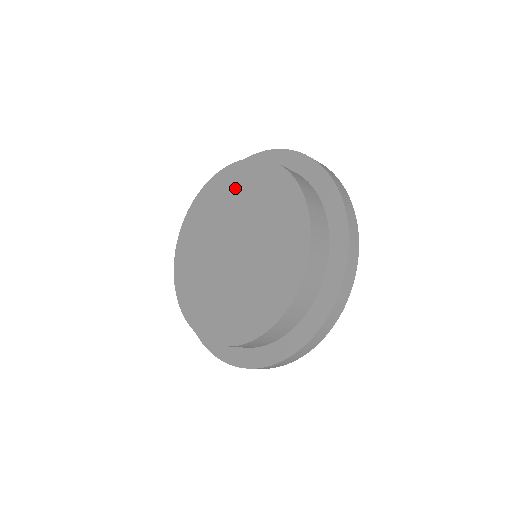
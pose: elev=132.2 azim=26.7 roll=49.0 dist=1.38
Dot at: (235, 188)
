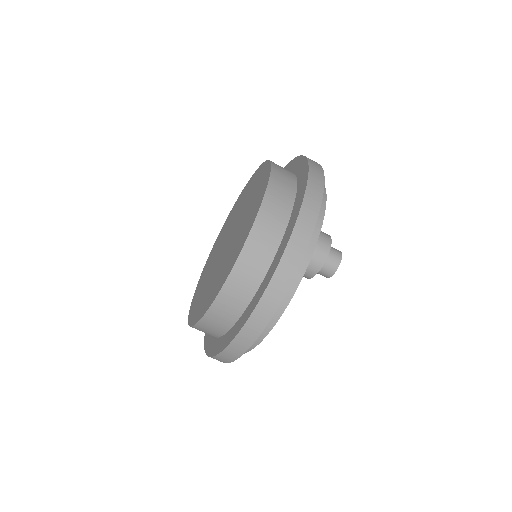
Dot at: (256, 188)
